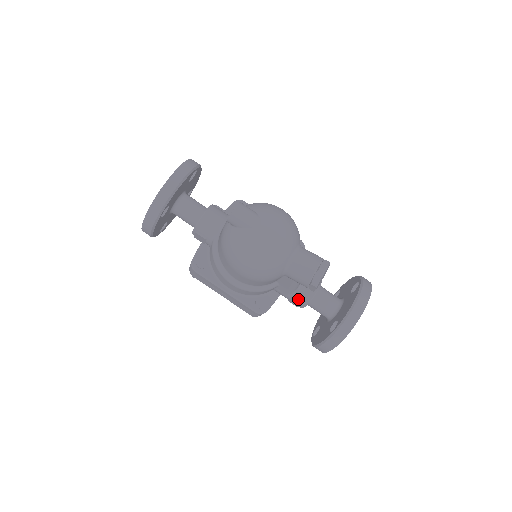
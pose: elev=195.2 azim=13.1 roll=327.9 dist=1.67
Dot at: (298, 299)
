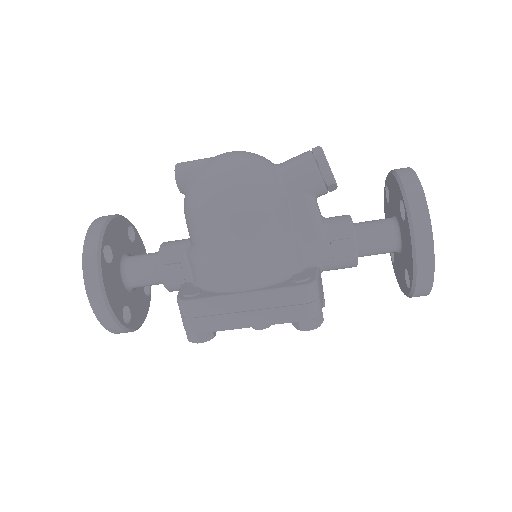
Dot at: (338, 238)
